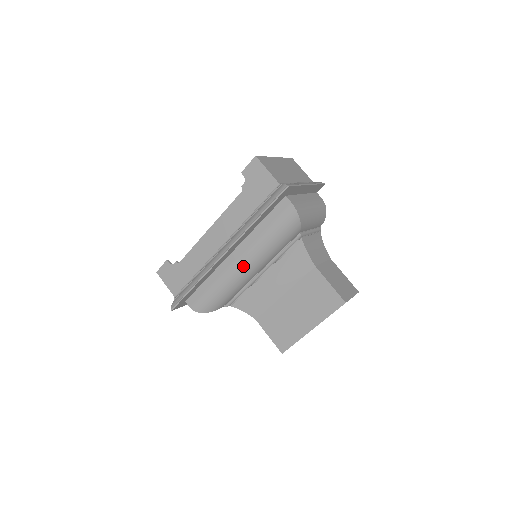
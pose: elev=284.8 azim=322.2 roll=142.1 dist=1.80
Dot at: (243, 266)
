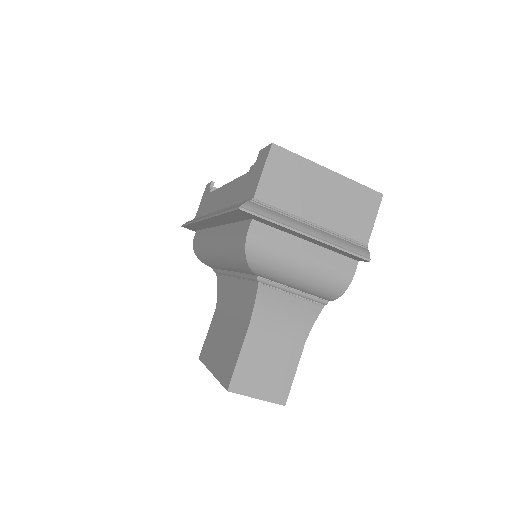
Dot at: (214, 248)
